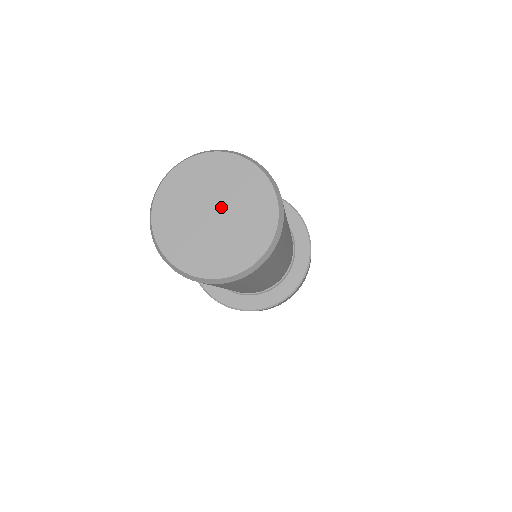
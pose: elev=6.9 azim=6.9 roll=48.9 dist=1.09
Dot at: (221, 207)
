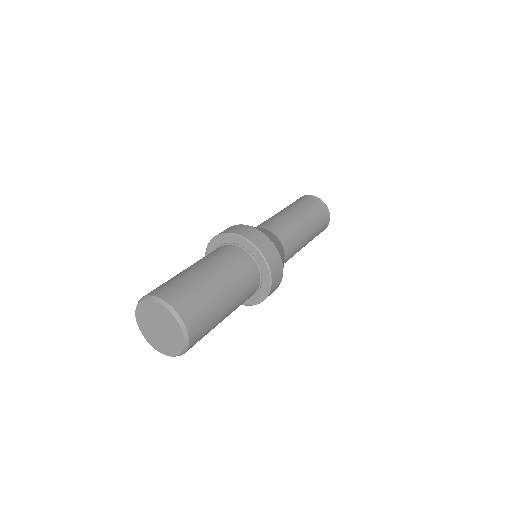
Dot at: (158, 324)
